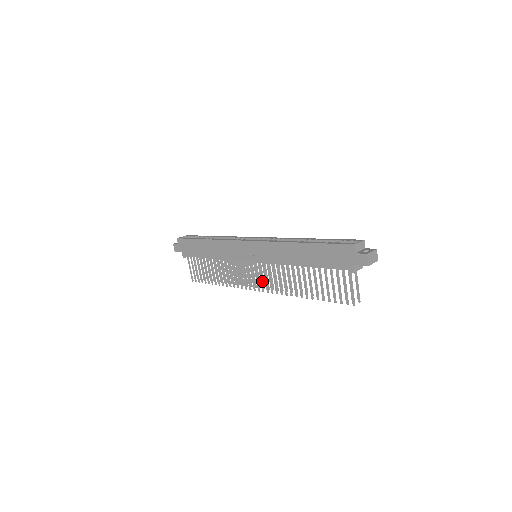
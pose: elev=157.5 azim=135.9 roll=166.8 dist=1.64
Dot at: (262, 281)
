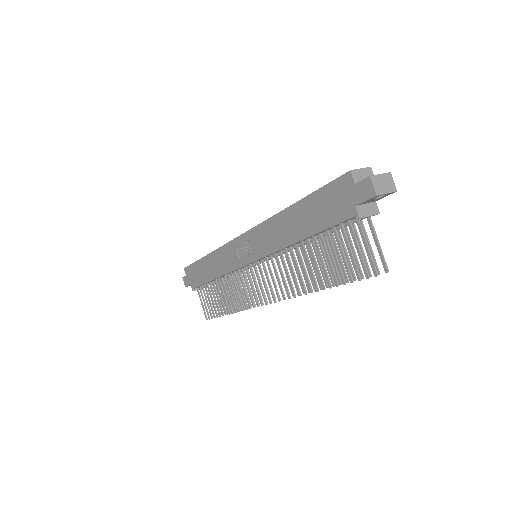
Dot at: (266, 288)
